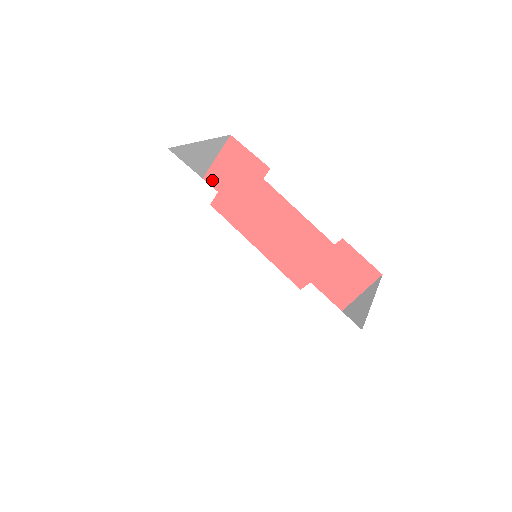
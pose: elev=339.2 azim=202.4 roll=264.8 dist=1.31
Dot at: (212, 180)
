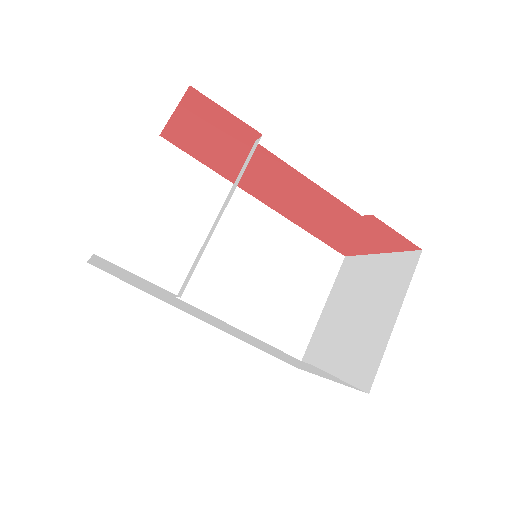
Dot at: (183, 124)
